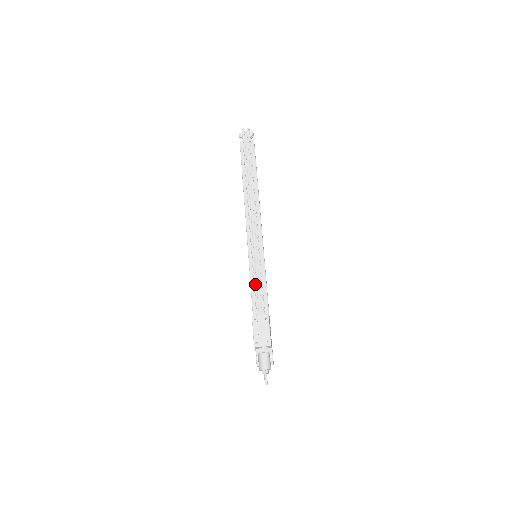
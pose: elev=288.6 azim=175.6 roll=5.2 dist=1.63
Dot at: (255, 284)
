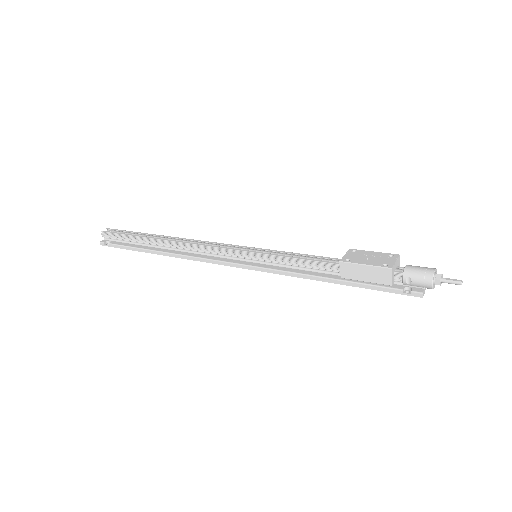
Dot at: (294, 257)
